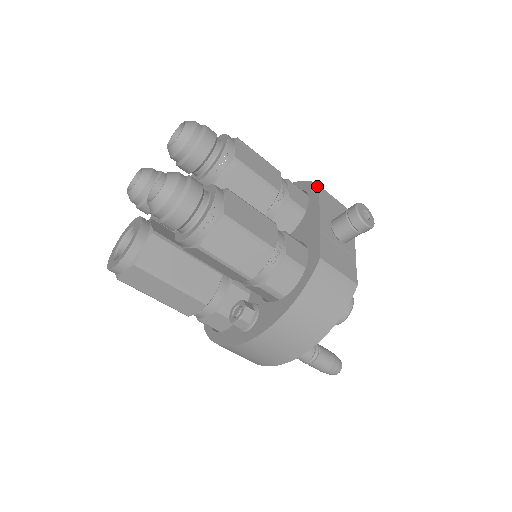
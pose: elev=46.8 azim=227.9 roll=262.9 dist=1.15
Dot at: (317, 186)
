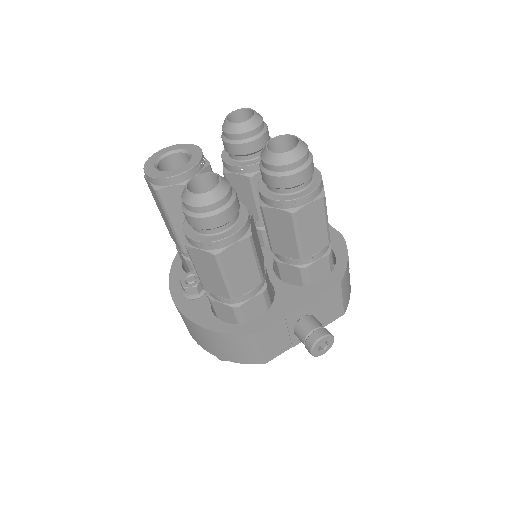
Dot at: (339, 281)
